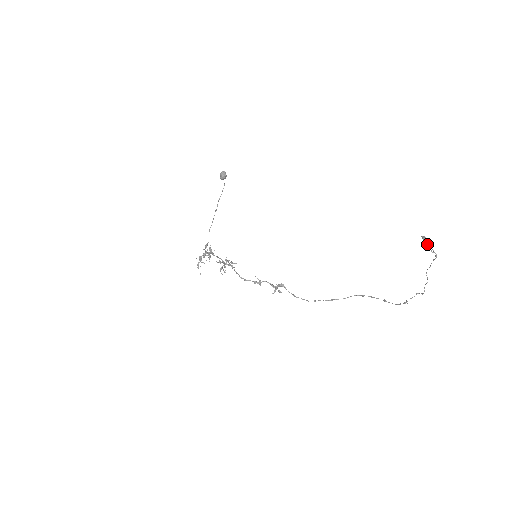
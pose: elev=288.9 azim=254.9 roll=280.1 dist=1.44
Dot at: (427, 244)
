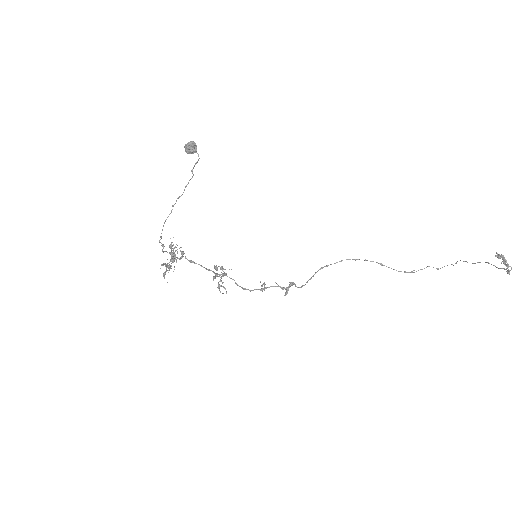
Dot at: (509, 266)
